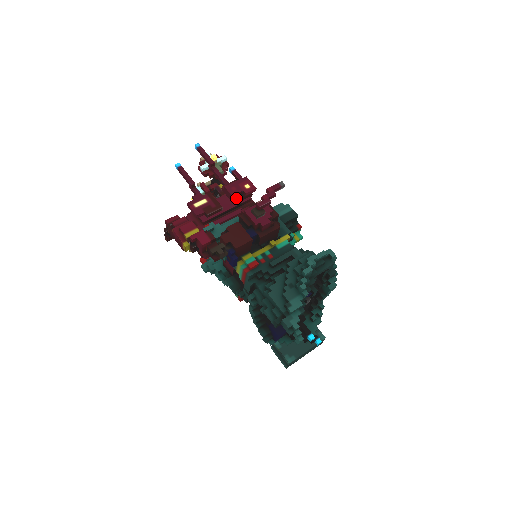
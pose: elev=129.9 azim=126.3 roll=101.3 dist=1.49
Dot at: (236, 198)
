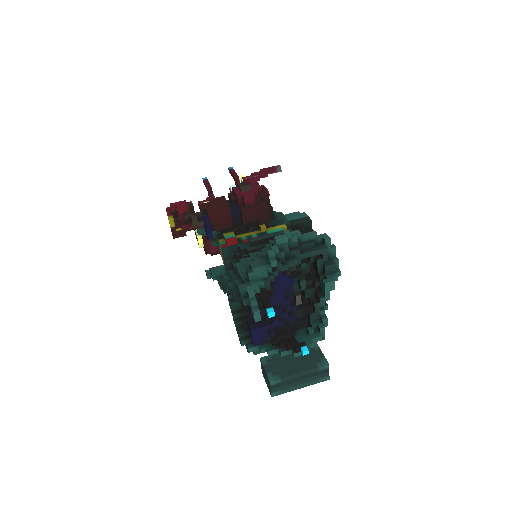
Dot at: occluded
